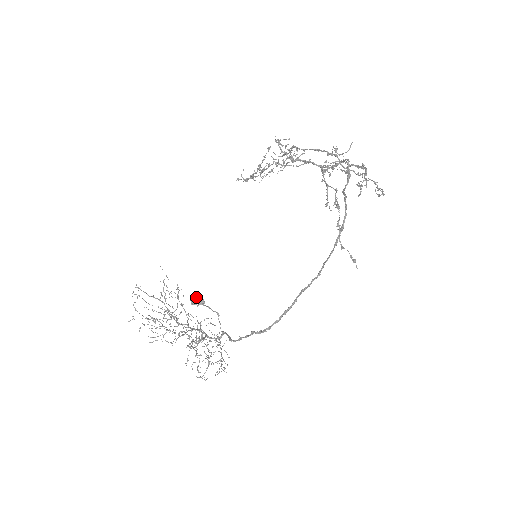
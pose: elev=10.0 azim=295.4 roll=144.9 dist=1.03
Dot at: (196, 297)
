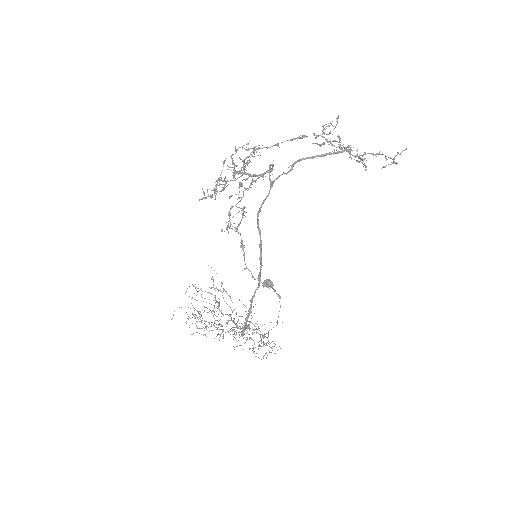
Dot at: (266, 281)
